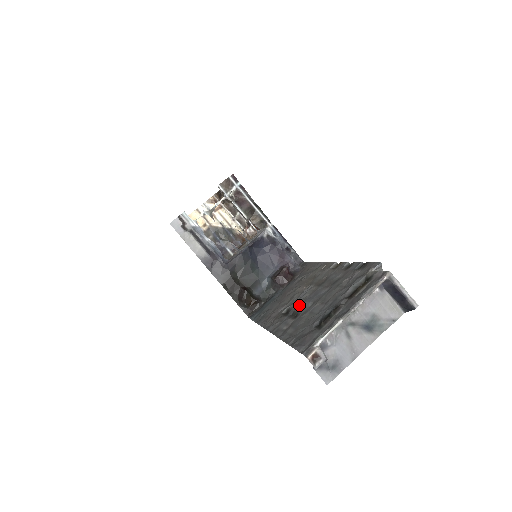
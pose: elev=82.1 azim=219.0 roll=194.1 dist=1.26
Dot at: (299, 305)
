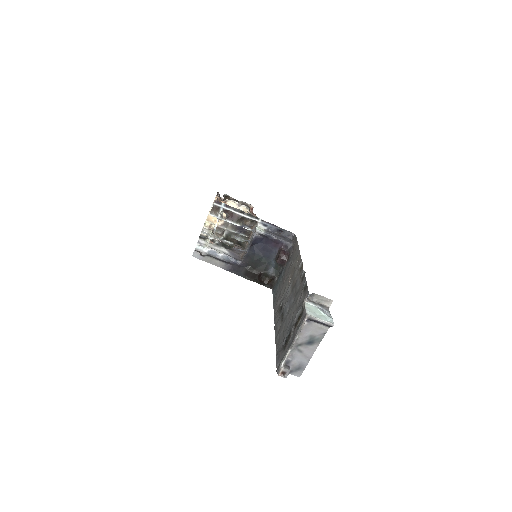
Dot at: (285, 306)
